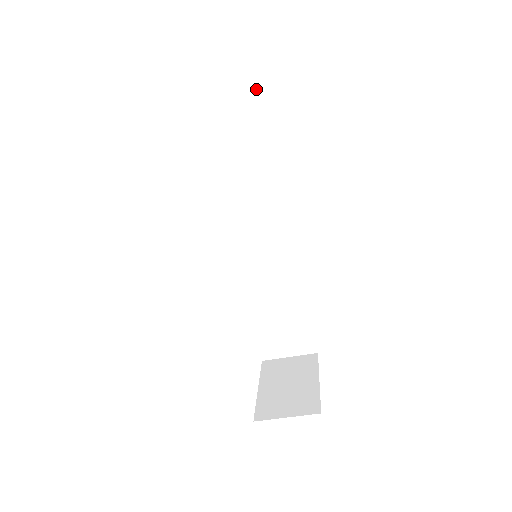
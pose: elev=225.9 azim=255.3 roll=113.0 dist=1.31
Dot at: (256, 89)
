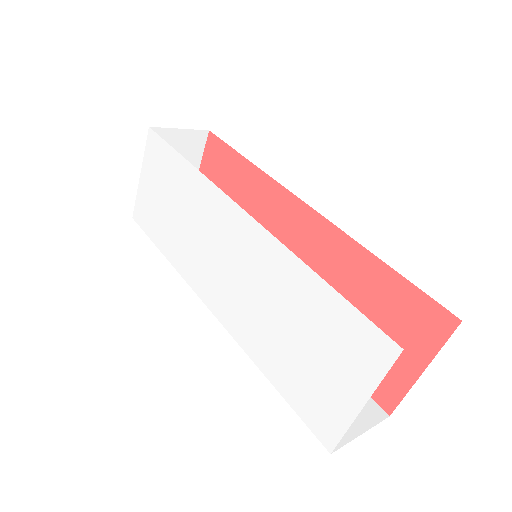
Dot at: (454, 317)
